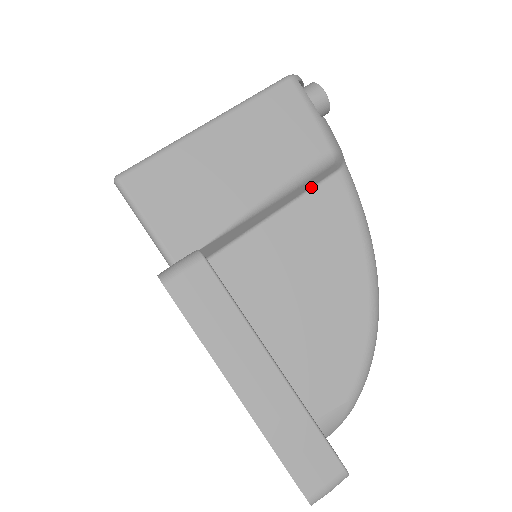
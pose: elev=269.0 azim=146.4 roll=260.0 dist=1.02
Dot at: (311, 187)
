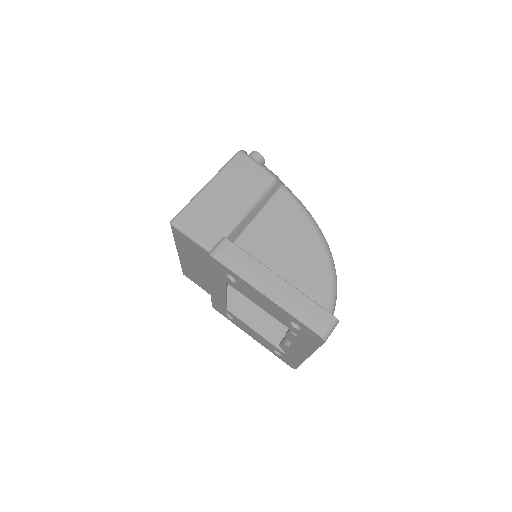
Dot at: (269, 199)
